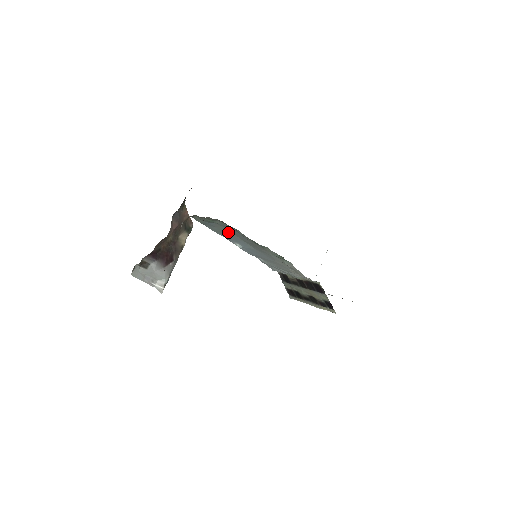
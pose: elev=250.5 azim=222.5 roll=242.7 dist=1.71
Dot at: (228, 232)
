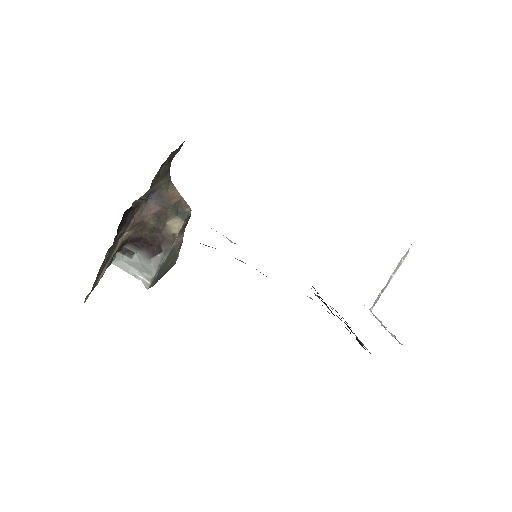
Dot at: occluded
